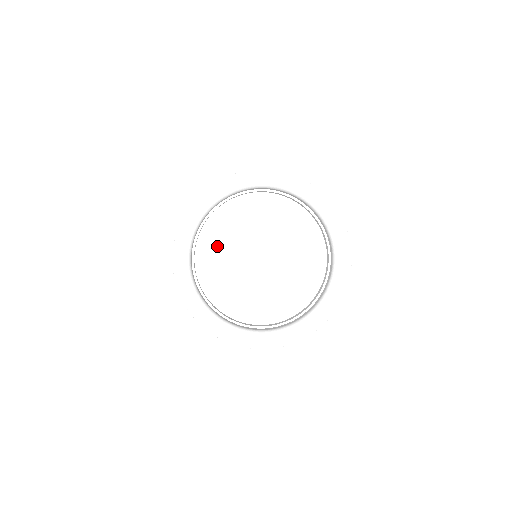
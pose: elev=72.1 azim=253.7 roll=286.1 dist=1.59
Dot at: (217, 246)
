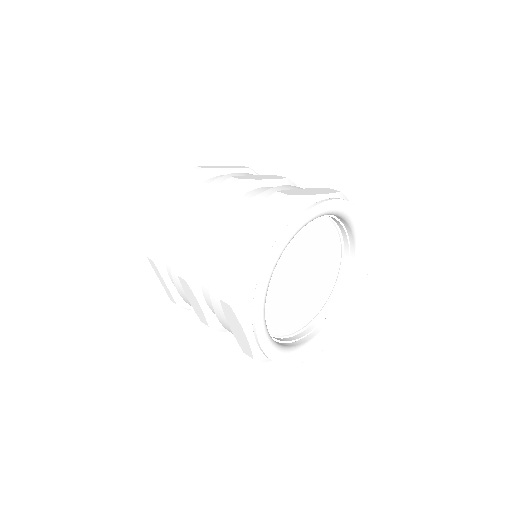
Dot at: (278, 261)
